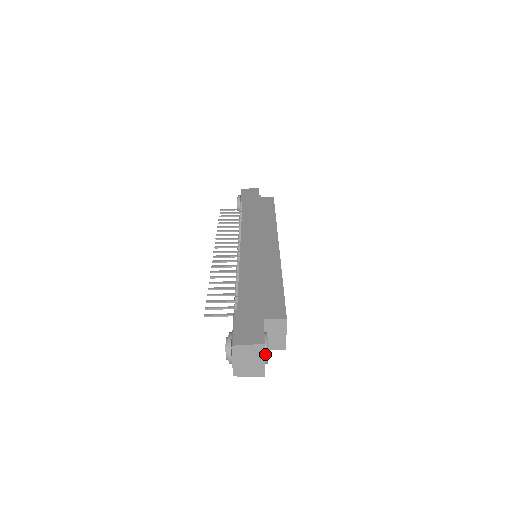
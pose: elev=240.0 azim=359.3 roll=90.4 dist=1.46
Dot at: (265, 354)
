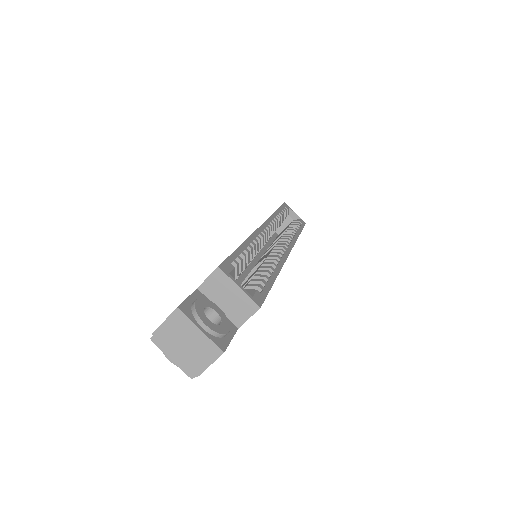
Dot at: (198, 322)
